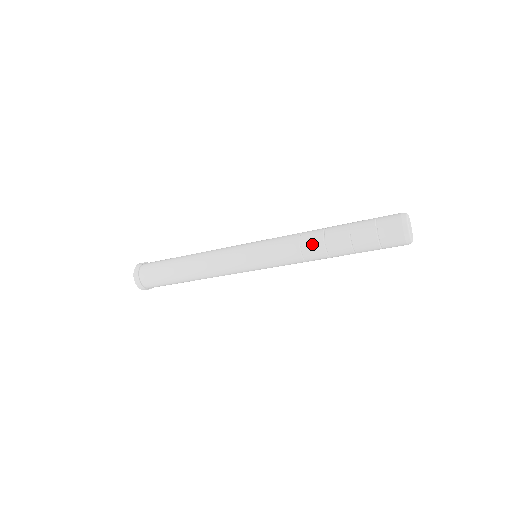
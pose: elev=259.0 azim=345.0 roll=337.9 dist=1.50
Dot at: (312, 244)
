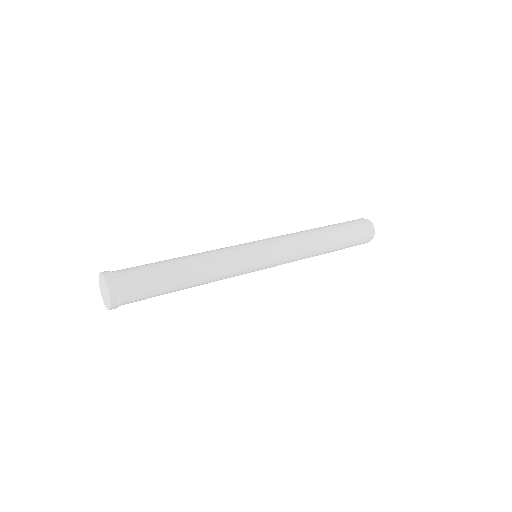
Dot at: (309, 231)
